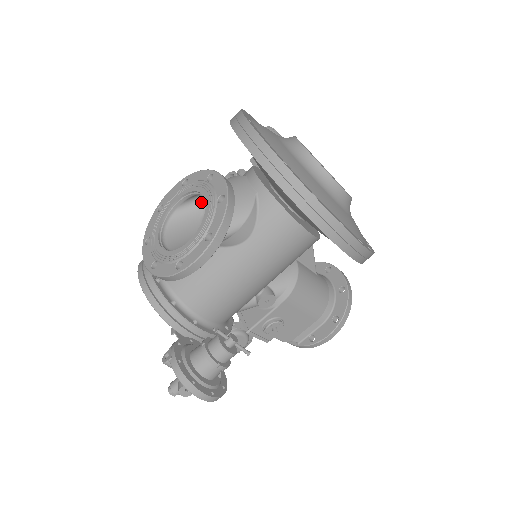
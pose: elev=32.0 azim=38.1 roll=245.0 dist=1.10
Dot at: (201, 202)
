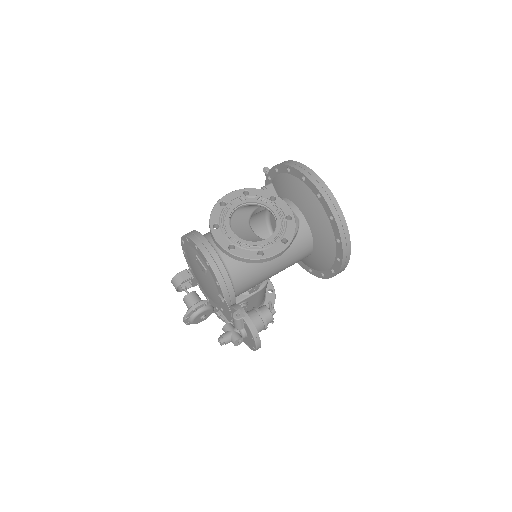
Dot at: (250, 210)
